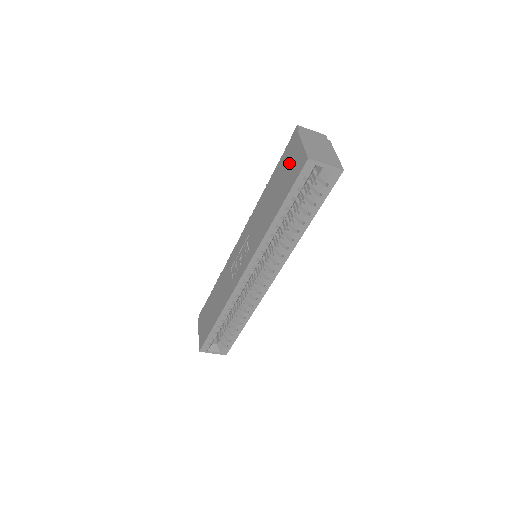
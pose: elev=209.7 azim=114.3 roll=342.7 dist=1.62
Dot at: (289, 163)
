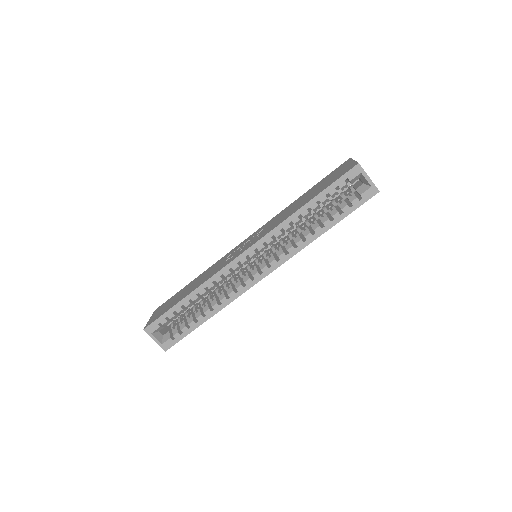
Dot at: (334, 174)
